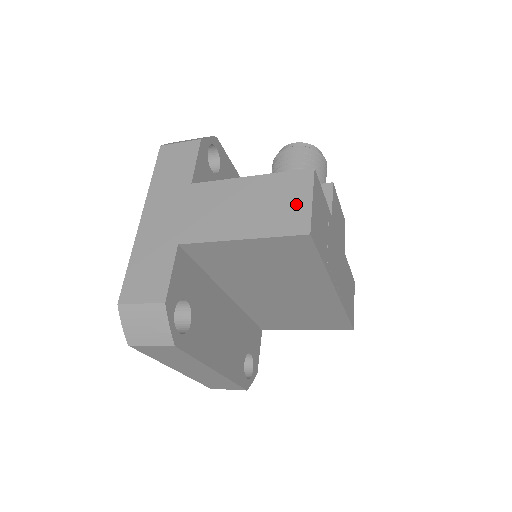
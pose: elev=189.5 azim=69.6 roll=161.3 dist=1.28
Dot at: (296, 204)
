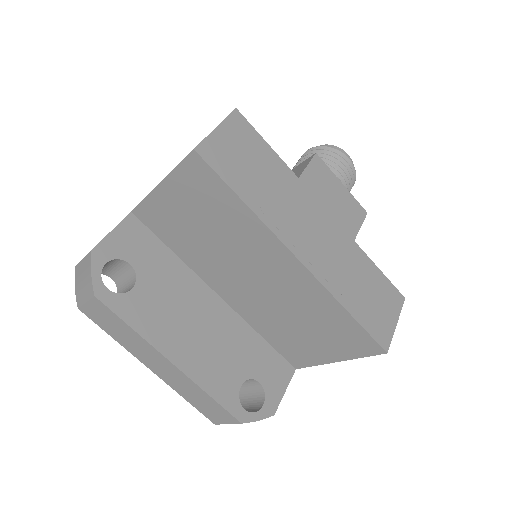
Dot at: occluded
